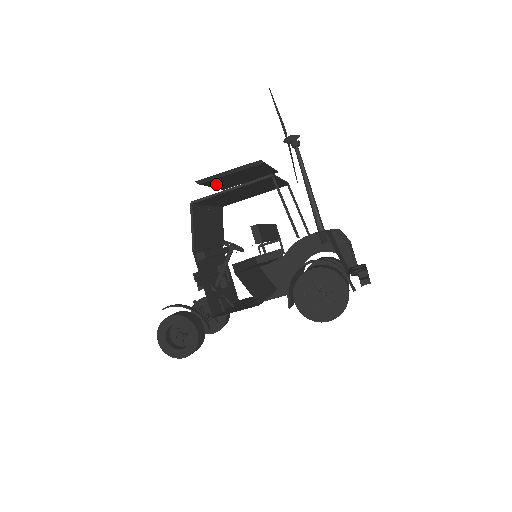
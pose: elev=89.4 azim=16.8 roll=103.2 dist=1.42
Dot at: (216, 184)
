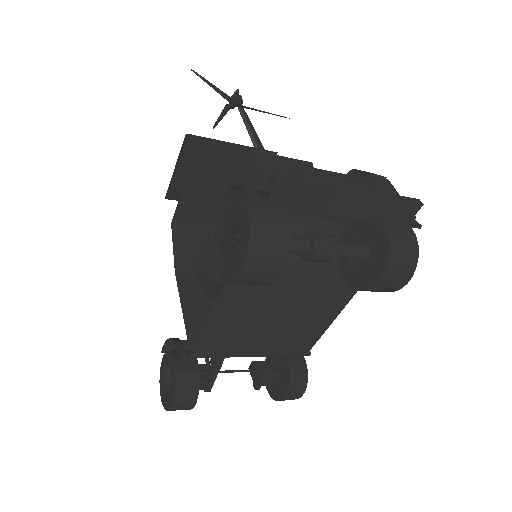
Dot at: occluded
